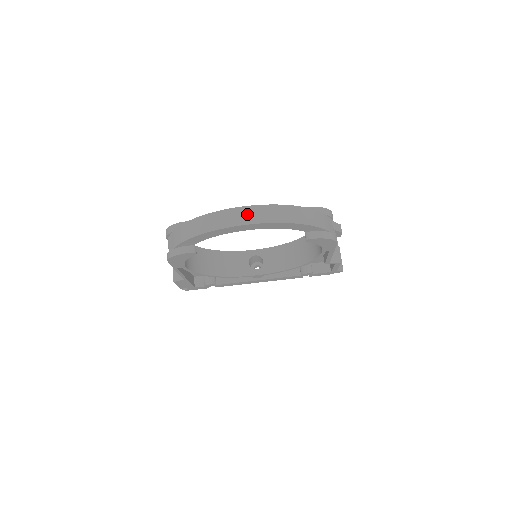
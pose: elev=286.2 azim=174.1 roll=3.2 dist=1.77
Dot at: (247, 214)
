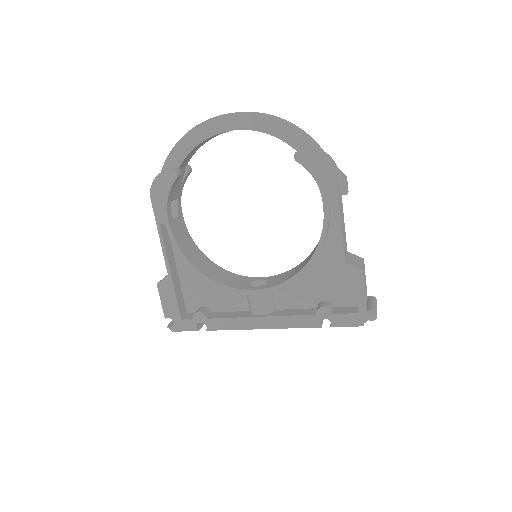
Dot at: occluded
